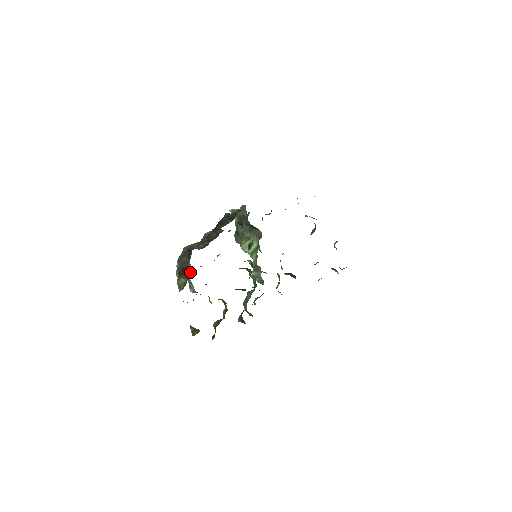
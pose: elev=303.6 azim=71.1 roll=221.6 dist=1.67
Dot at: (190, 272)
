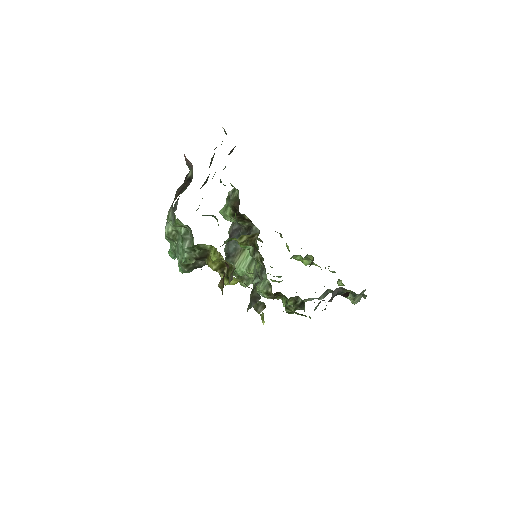
Dot at: (190, 180)
